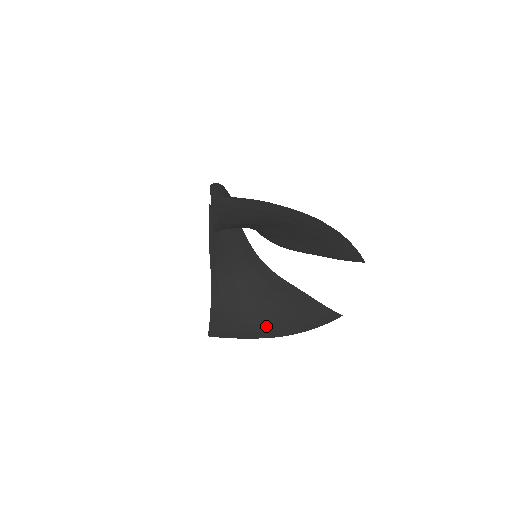
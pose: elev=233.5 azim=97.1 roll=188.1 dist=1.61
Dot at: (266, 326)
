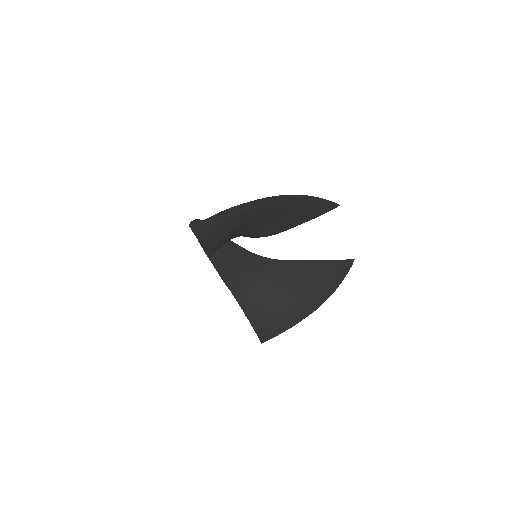
Dot at: (301, 306)
